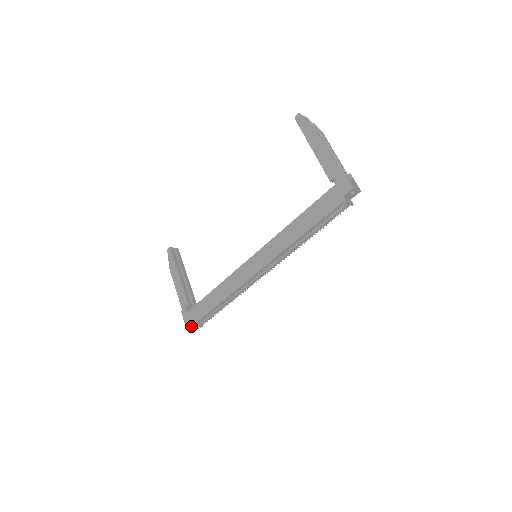
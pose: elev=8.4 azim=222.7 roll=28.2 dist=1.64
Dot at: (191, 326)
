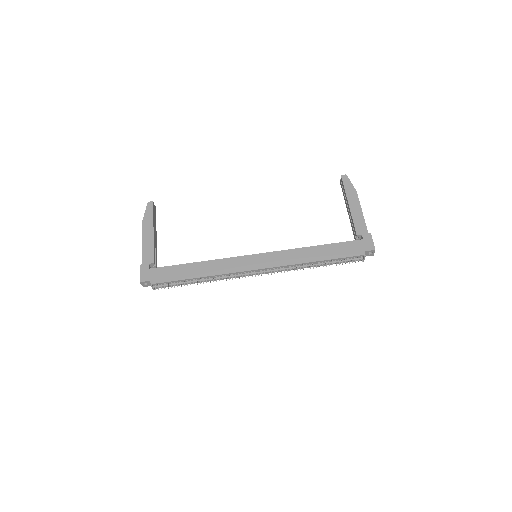
Dot at: (143, 284)
